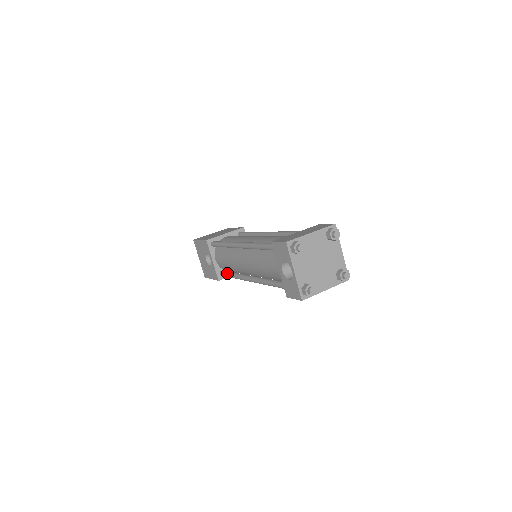
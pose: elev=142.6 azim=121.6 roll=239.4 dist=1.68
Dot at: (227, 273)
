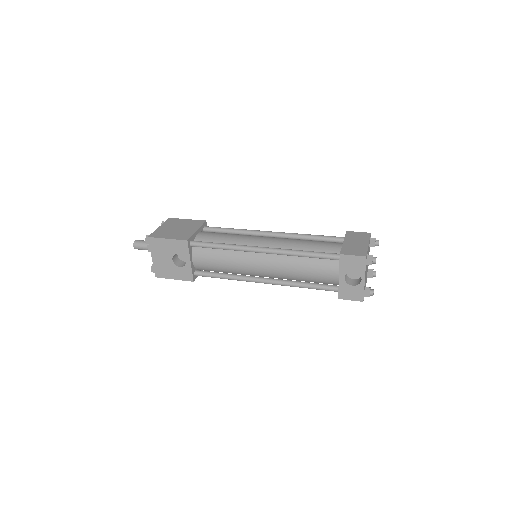
Dot at: (213, 274)
